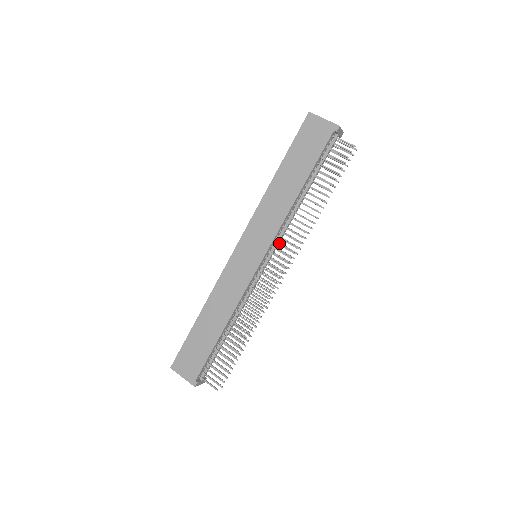
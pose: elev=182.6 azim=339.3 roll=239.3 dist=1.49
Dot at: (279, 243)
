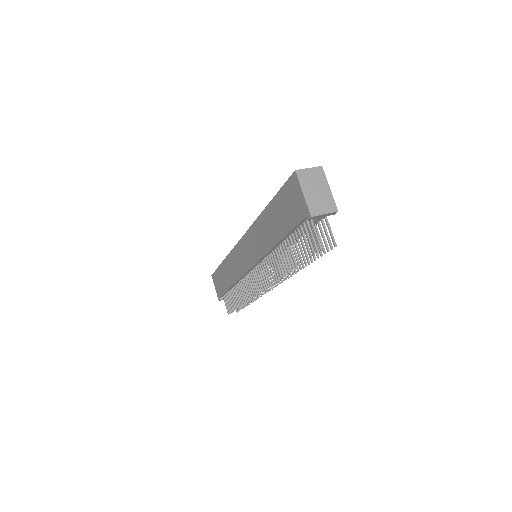
Dot at: (263, 267)
